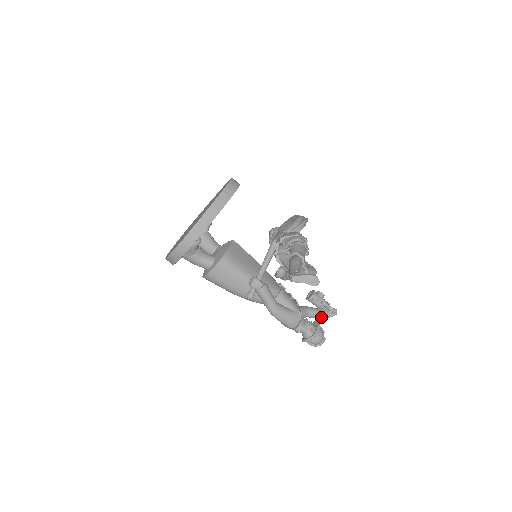
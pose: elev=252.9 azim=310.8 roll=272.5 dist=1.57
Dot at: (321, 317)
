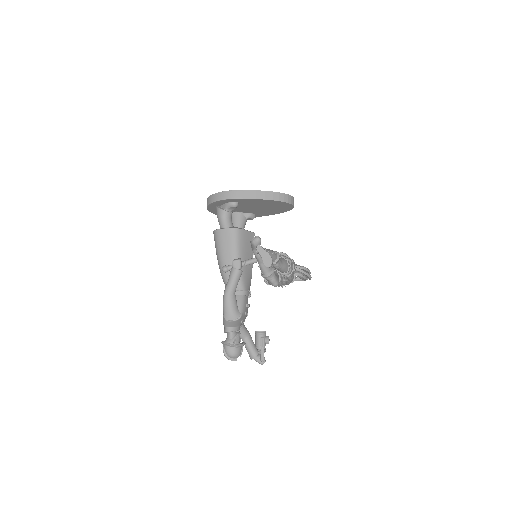
Dot at: (251, 351)
